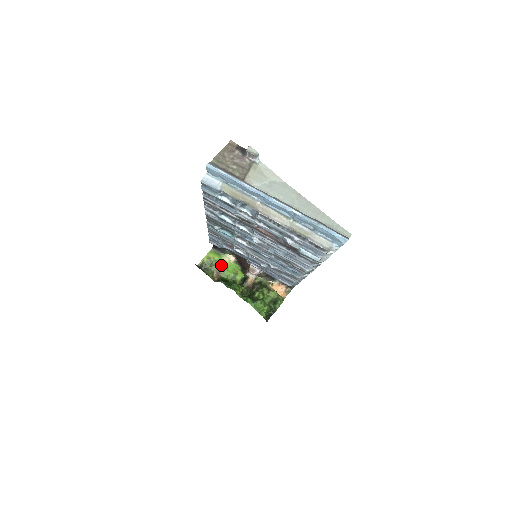
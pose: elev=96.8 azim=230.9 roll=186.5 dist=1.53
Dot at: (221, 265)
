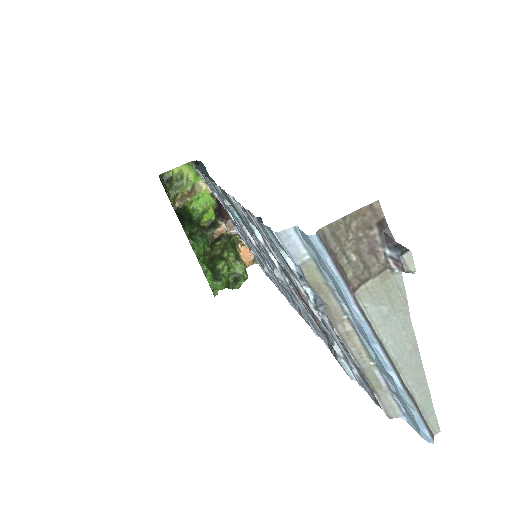
Dot at: (193, 190)
